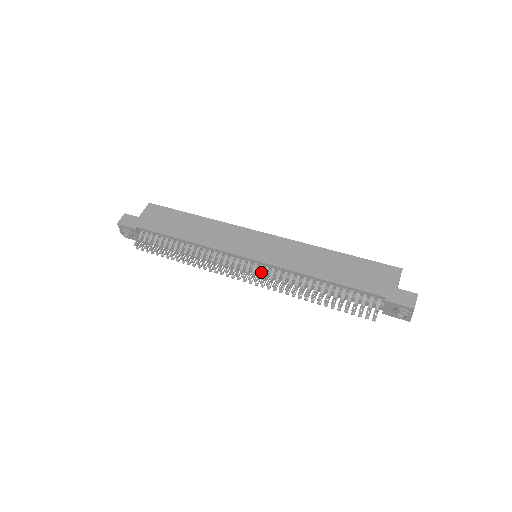
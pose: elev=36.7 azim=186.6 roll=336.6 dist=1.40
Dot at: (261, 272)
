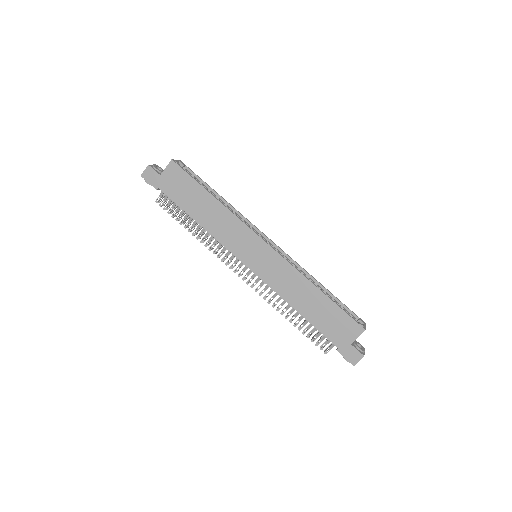
Dot at: (254, 277)
